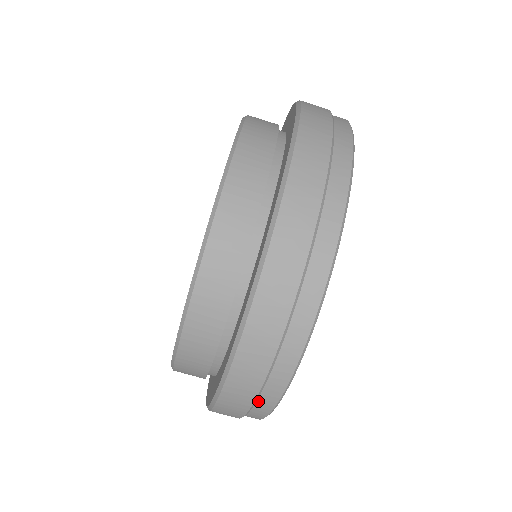
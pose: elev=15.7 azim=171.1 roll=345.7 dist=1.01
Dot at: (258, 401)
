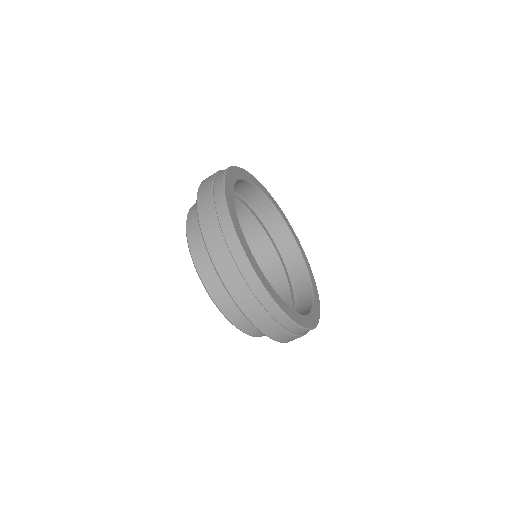
Dot at: (228, 243)
